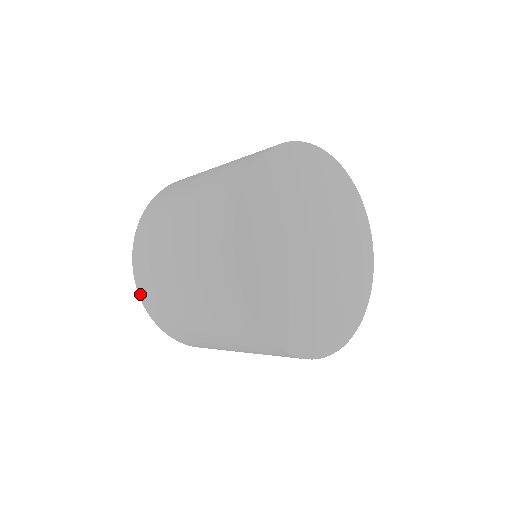
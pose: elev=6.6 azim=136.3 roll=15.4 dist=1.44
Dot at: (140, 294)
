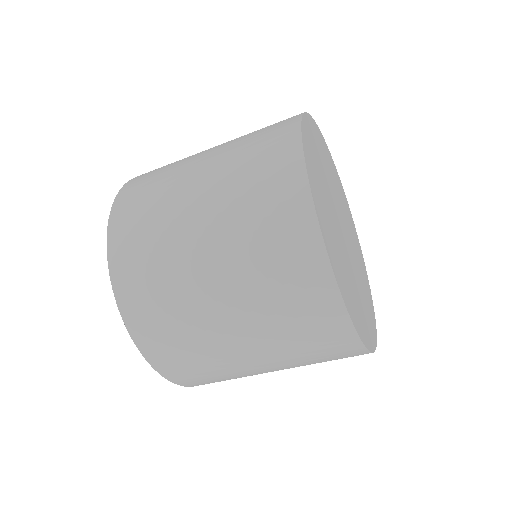
Dot at: (120, 301)
